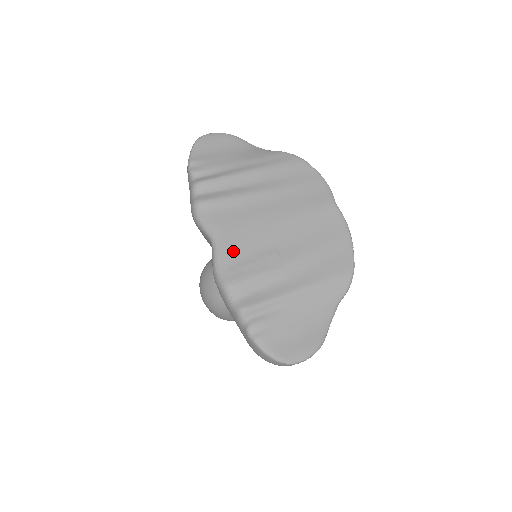
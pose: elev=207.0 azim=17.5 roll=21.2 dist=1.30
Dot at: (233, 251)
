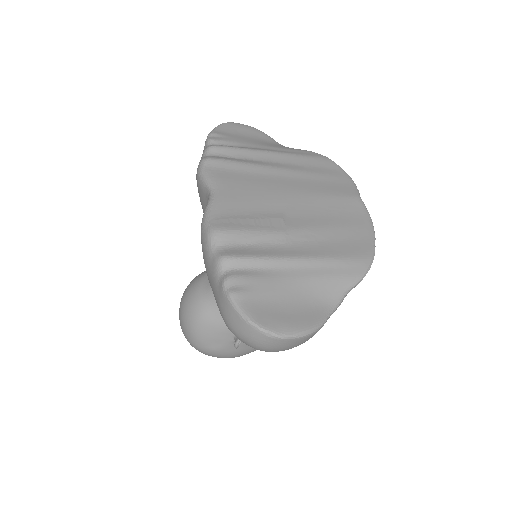
Dot at: (232, 204)
